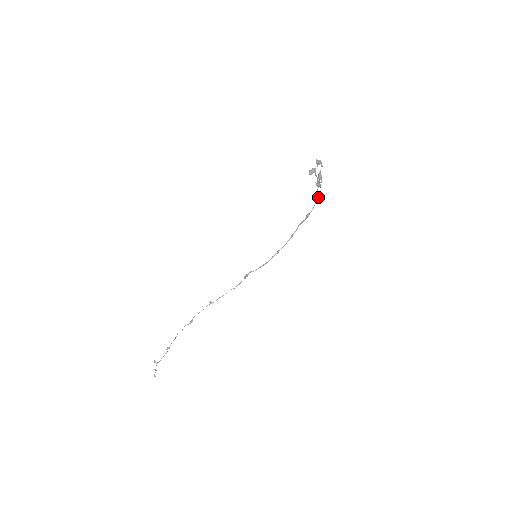
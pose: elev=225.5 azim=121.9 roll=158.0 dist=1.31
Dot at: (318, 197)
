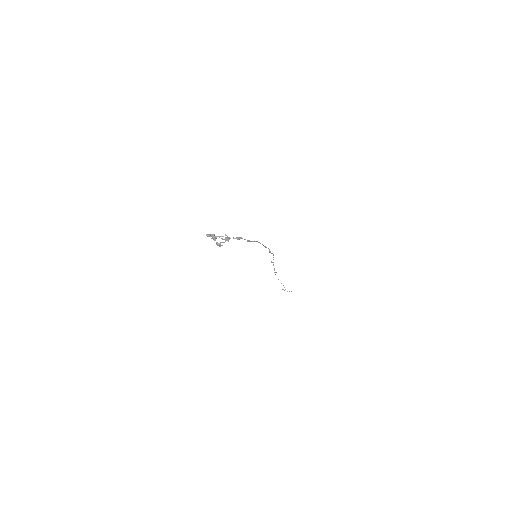
Dot at: (238, 238)
